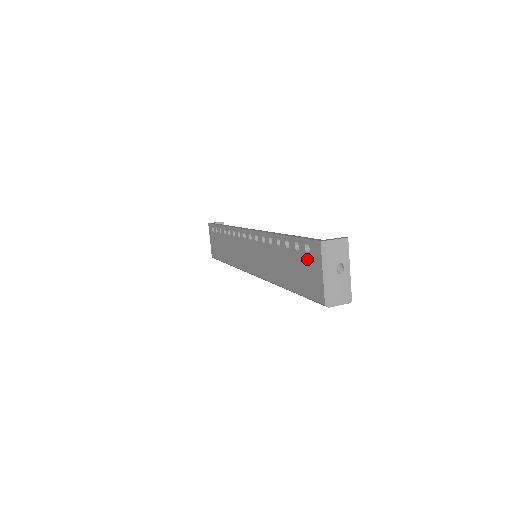
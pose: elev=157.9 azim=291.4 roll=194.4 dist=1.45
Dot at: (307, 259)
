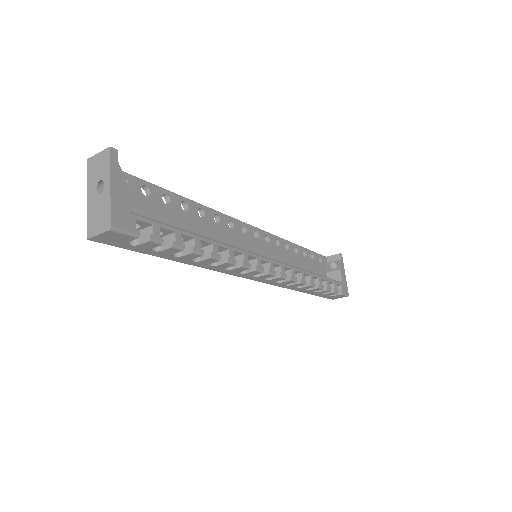
Dot at: occluded
